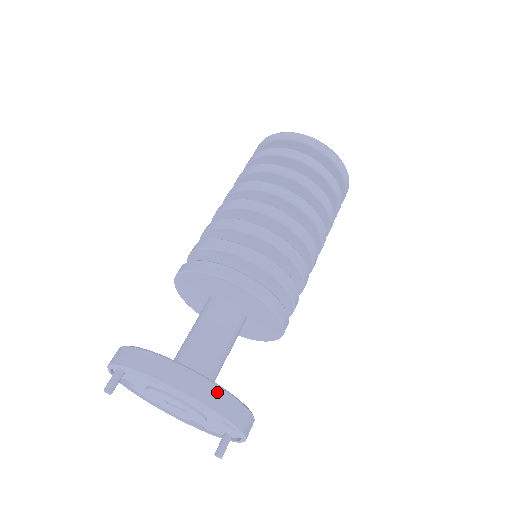
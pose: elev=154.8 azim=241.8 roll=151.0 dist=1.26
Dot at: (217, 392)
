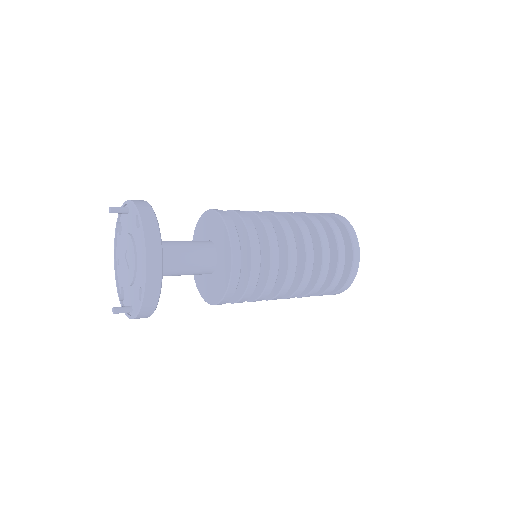
Dot at: (158, 261)
